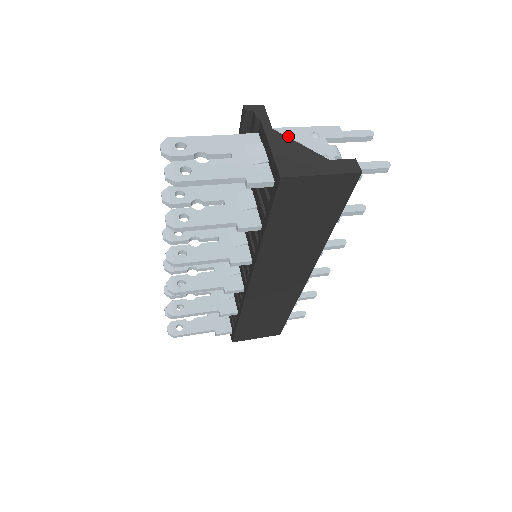
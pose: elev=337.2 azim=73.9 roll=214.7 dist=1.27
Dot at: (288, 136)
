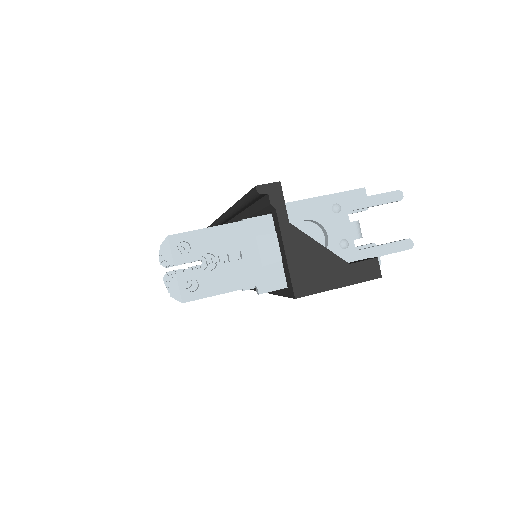
Dot at: (305, 214)
